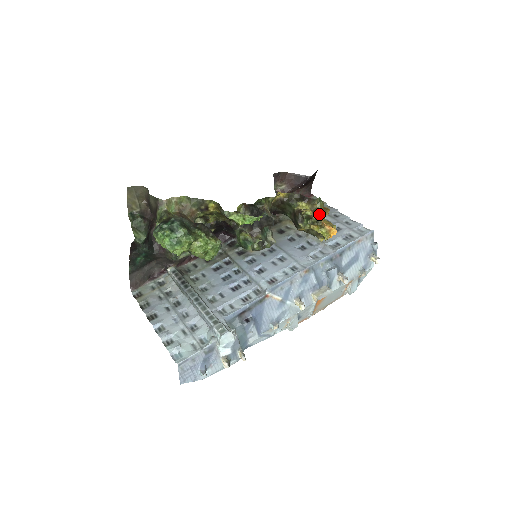
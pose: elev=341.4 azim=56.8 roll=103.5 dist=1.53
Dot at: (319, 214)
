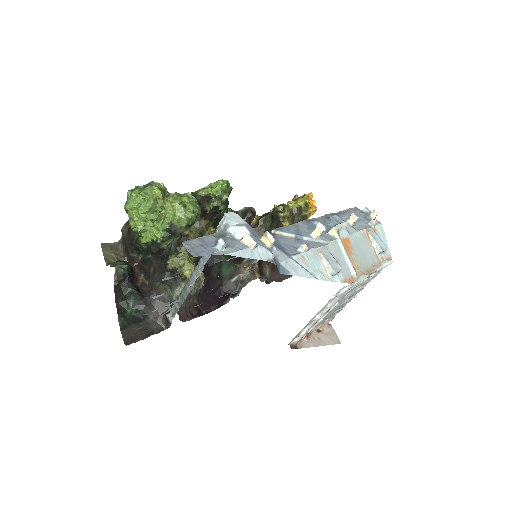
Dot at: occluded
